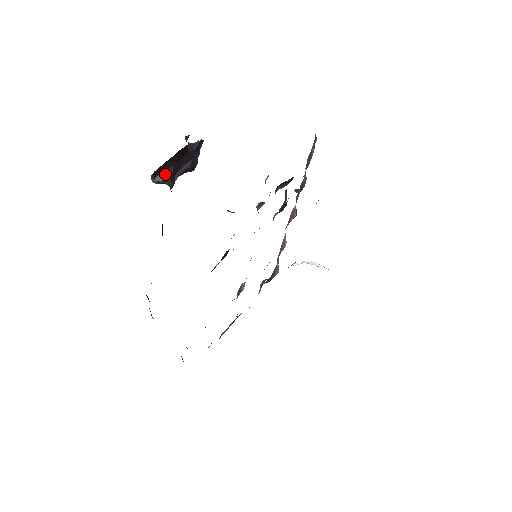
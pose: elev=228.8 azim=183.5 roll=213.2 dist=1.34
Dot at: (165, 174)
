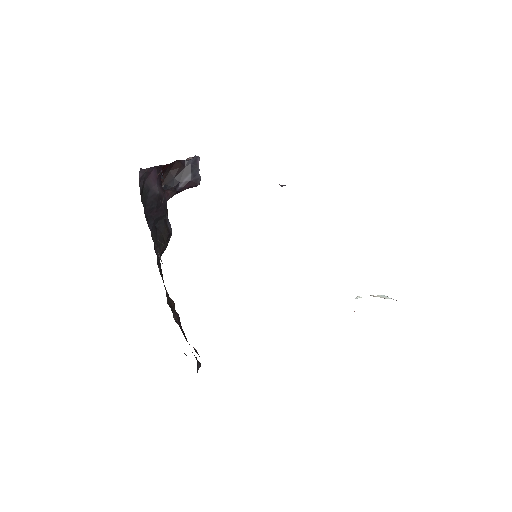
Dot at: (168, 185)
